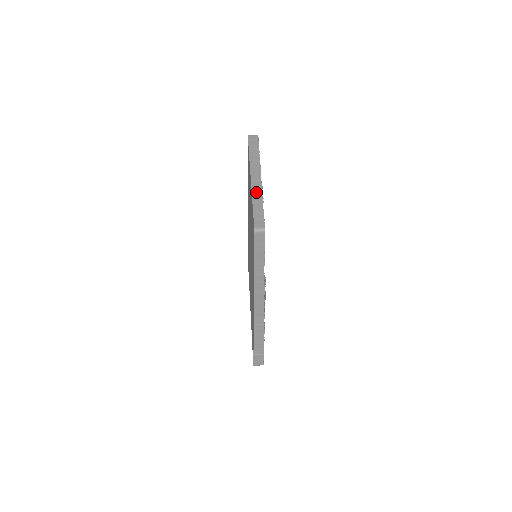
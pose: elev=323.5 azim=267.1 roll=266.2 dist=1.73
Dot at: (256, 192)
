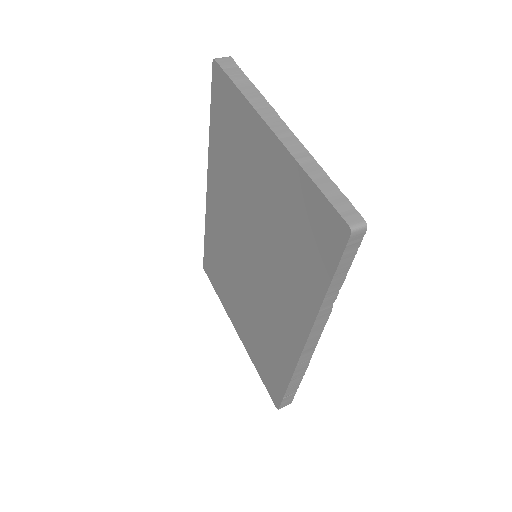
Dot at: (301, 156)
